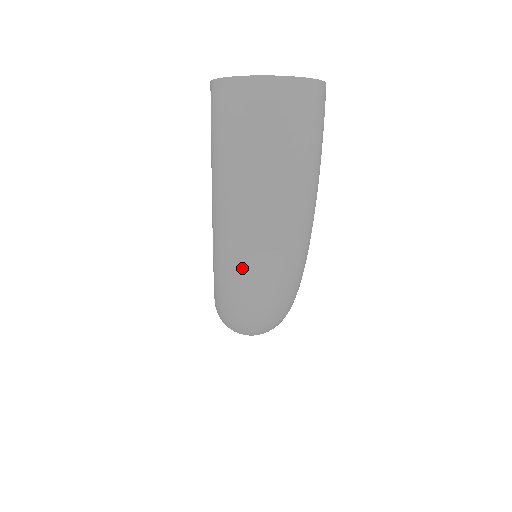
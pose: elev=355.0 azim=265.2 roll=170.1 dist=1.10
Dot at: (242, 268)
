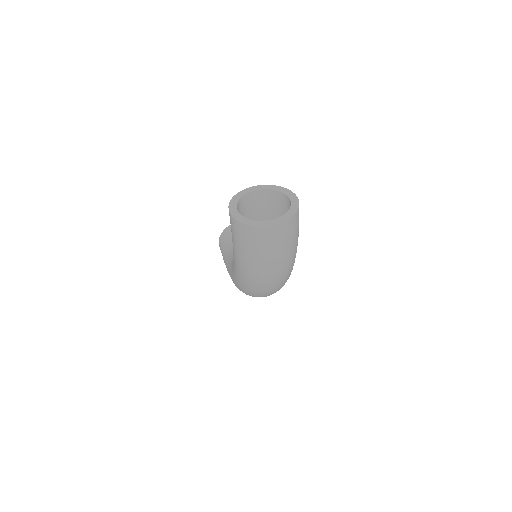
Dot at: (257, 291)
